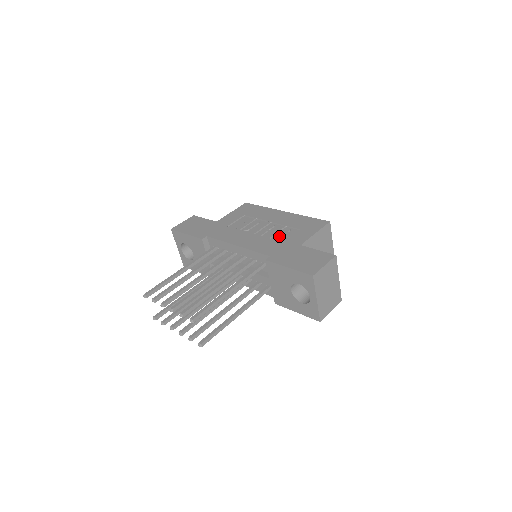
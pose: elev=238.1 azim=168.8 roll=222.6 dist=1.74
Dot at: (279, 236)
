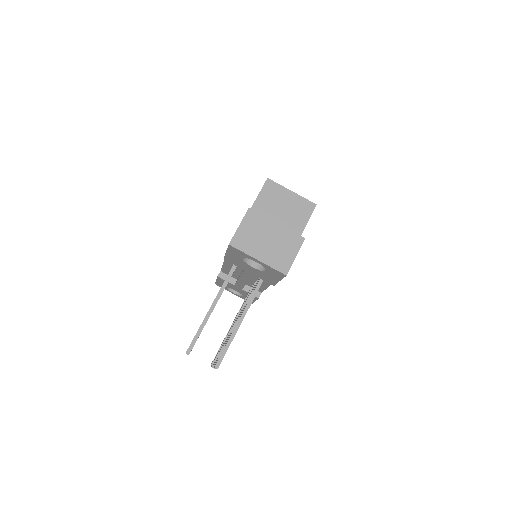
Dot at: occluded
